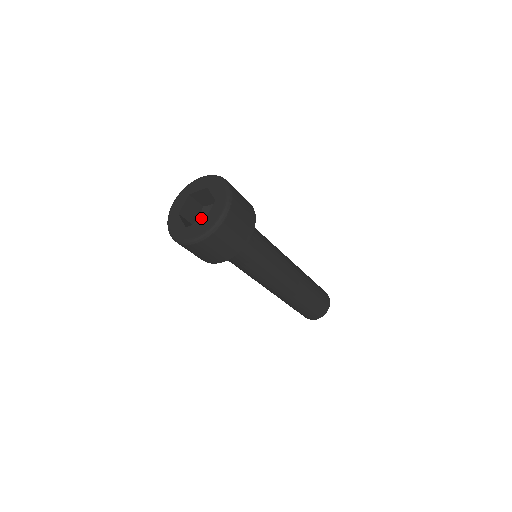
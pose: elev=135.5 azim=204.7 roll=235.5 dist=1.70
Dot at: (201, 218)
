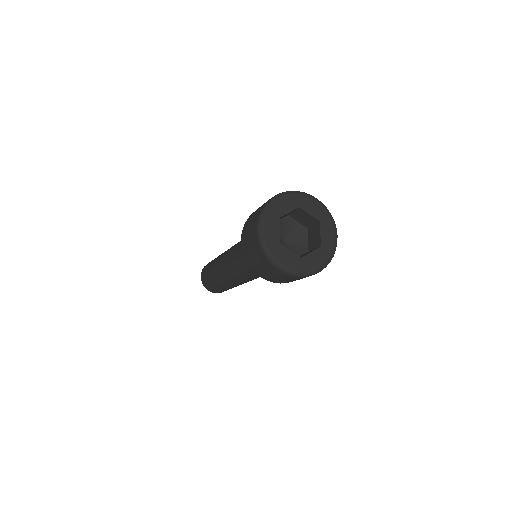
Dot at: occluded
